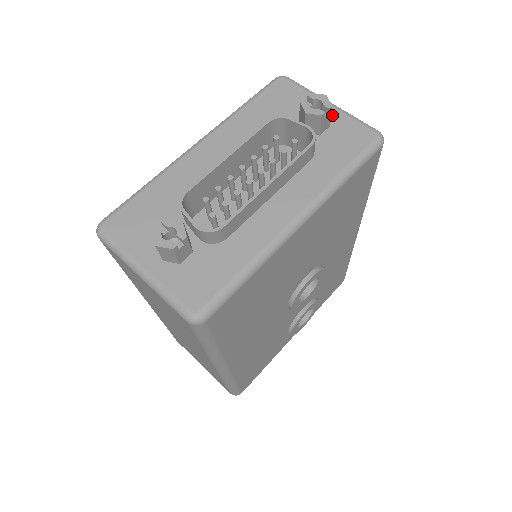
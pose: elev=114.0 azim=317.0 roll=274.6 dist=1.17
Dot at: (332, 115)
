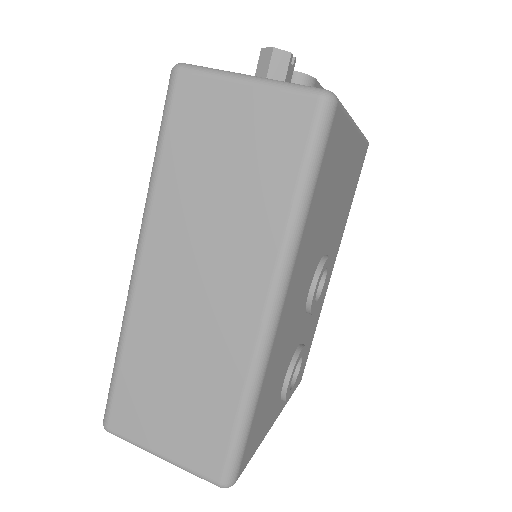
Dot at: occluded
